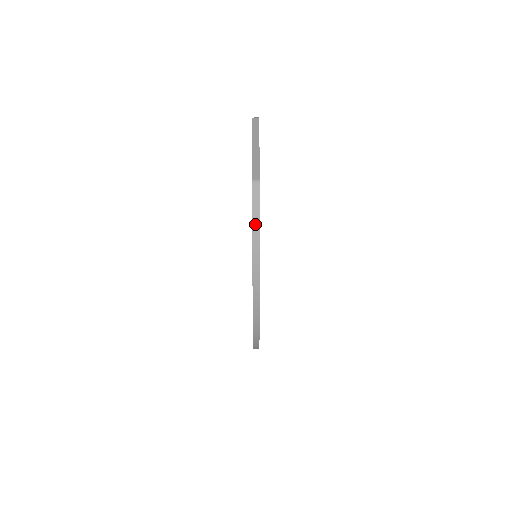
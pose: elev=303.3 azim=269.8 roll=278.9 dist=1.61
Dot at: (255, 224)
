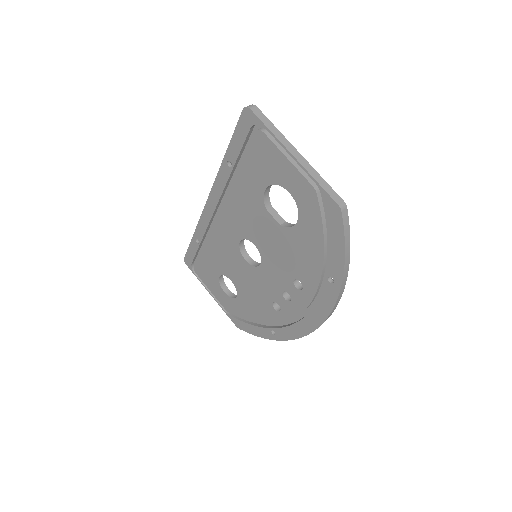
Dot at: (347, 250)
